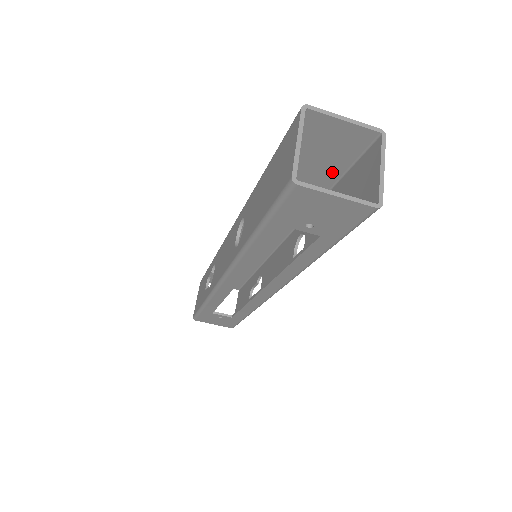
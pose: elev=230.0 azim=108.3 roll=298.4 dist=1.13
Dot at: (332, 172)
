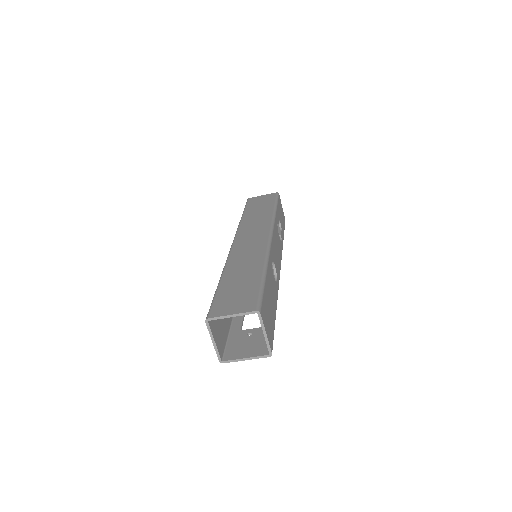
Dot at: (254, 287)
